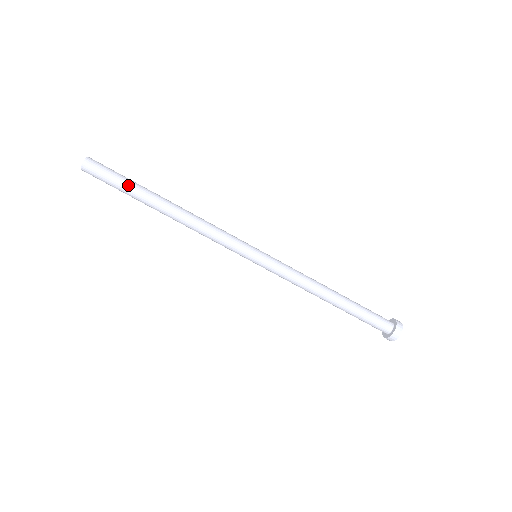
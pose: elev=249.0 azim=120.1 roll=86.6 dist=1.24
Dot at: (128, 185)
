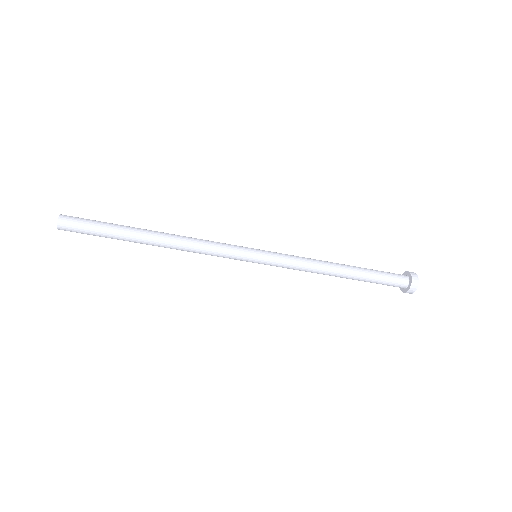
Dot at: (108, 237)
